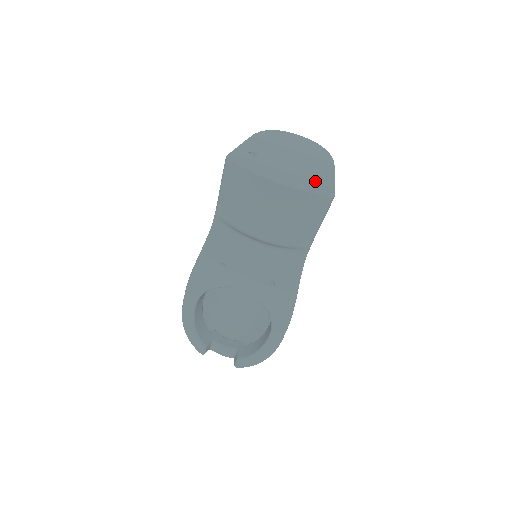
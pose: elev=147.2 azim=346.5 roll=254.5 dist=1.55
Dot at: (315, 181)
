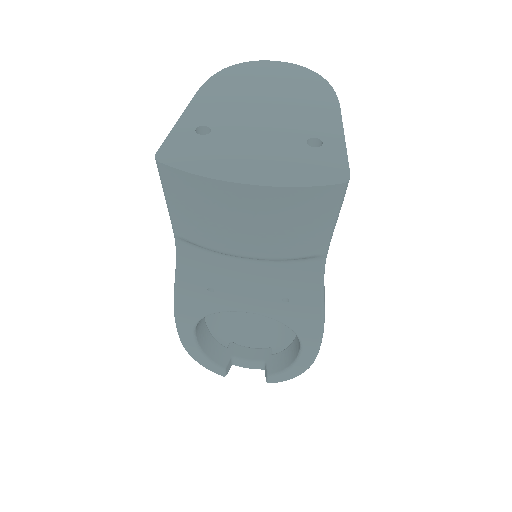
Dot at: (312, 155)
